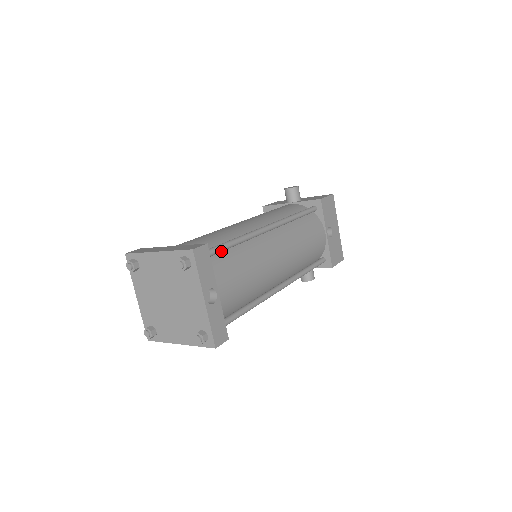
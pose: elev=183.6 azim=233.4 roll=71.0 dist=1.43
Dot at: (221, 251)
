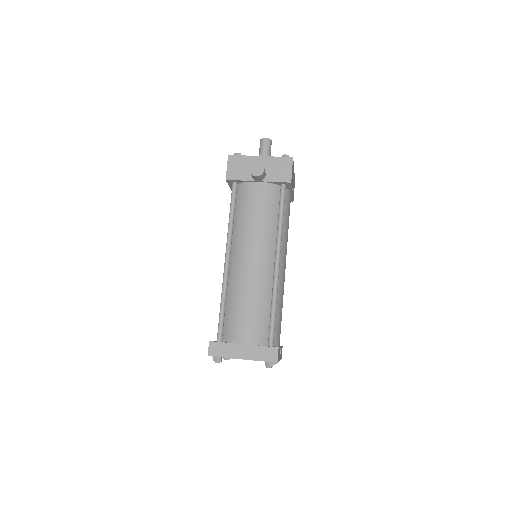
Dot at: (274, 327)
